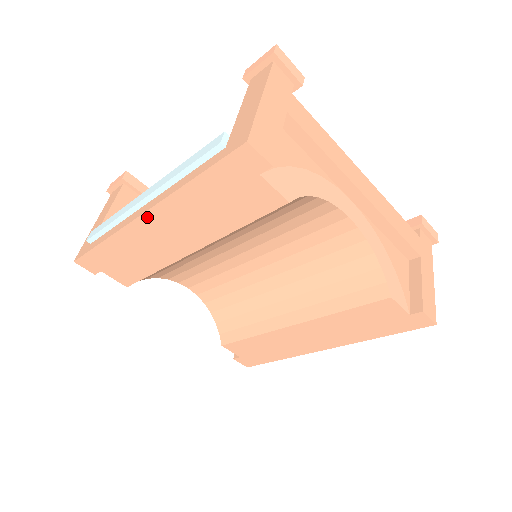
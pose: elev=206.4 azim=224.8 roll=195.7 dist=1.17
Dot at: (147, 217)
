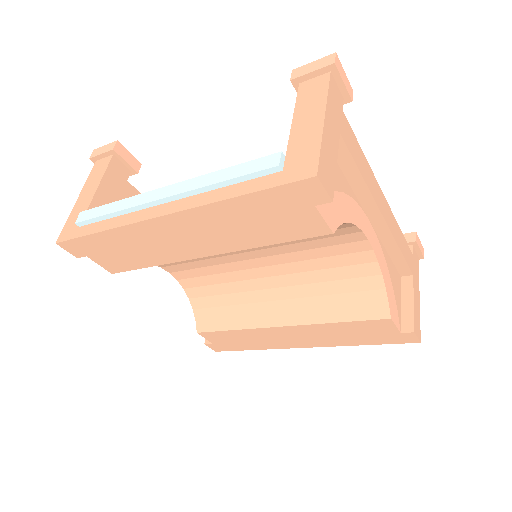
Dot at: (167, 219)
